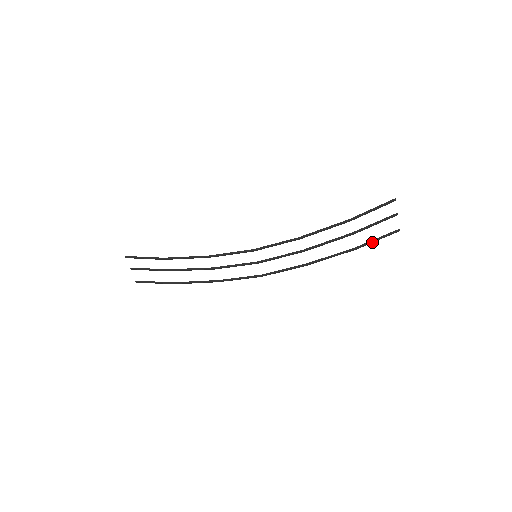
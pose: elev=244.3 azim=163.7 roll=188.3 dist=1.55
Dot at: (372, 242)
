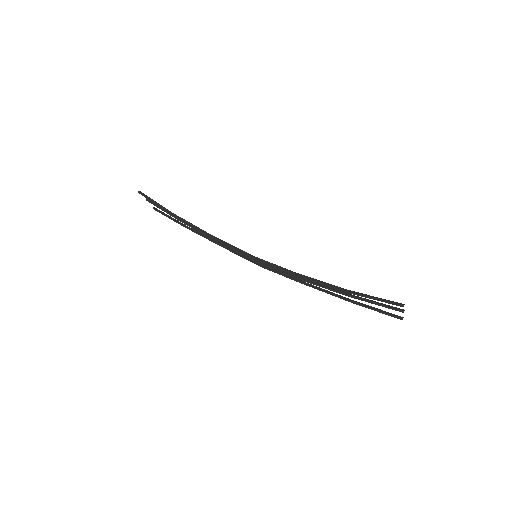
Dot at: (371, 308)
